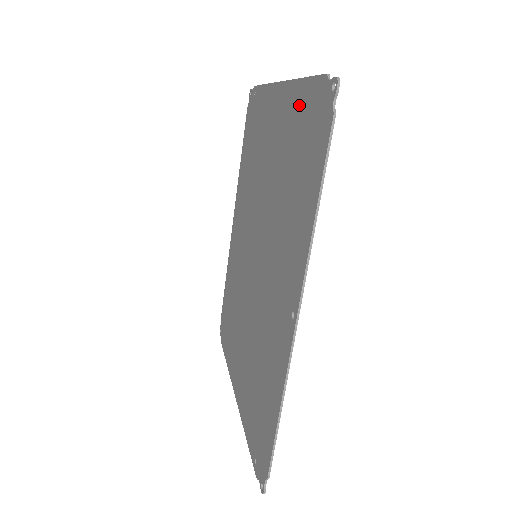
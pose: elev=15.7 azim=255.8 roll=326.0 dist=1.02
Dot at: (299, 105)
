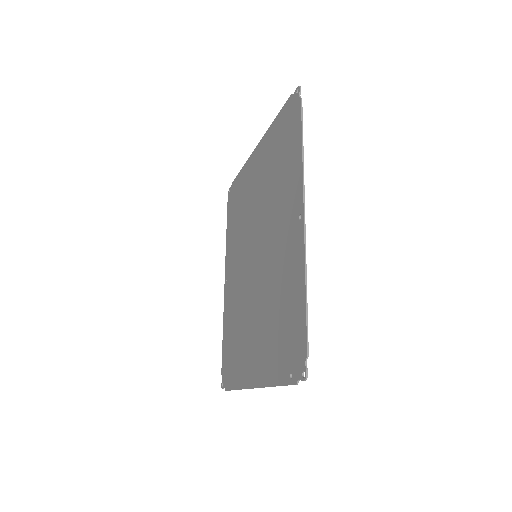
Dot at: (275, 131)
